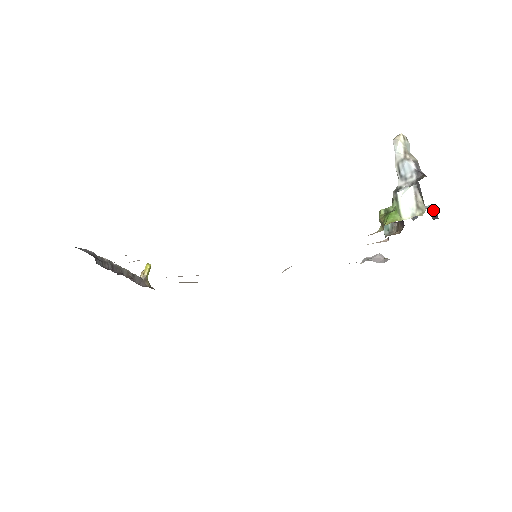
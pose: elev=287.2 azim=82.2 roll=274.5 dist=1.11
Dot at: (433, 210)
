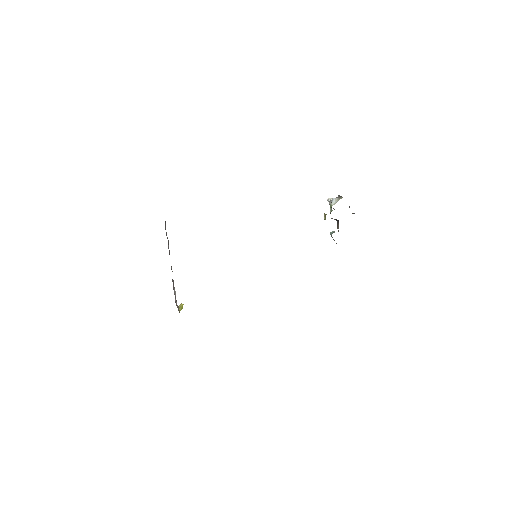
Dot at: (353, 213)
